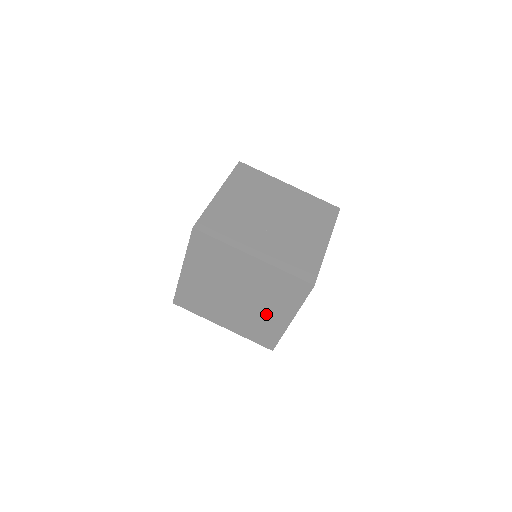
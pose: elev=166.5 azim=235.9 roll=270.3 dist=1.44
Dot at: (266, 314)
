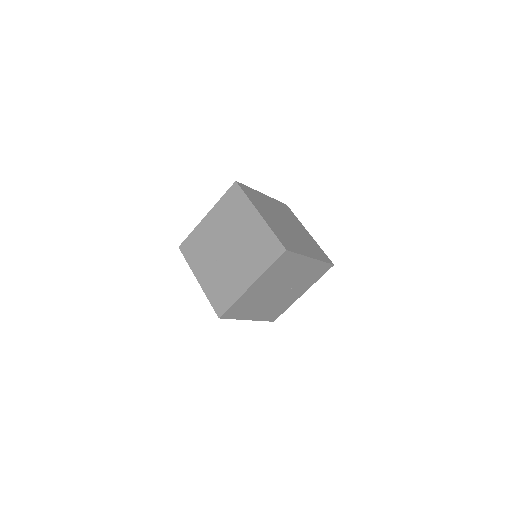
Dot at: occluded
